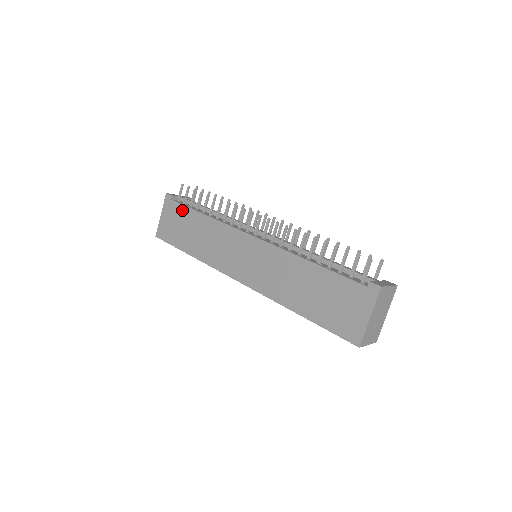
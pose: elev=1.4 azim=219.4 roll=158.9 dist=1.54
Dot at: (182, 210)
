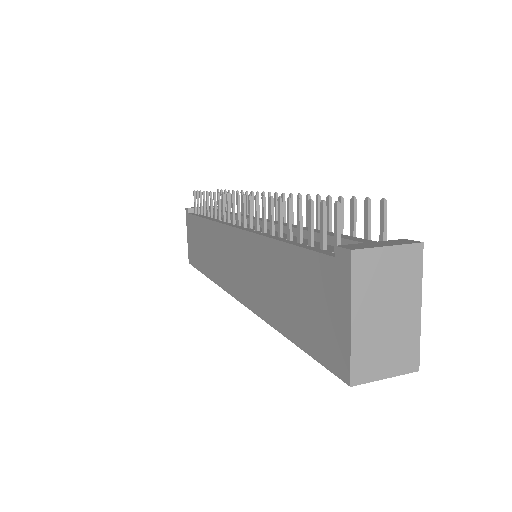
Dot at: (194, 222)
